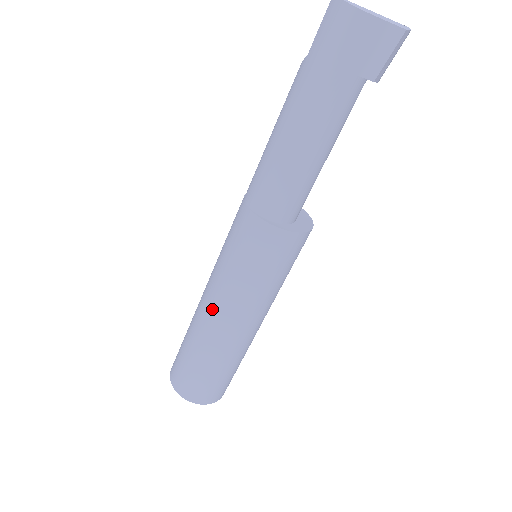
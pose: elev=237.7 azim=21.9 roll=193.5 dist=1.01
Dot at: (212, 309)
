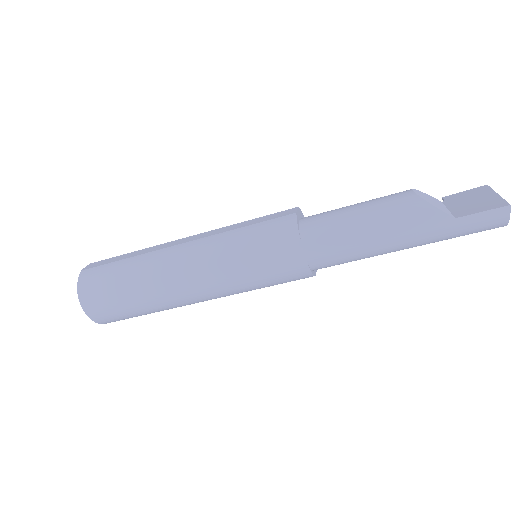
Dot at: (201, 296)
